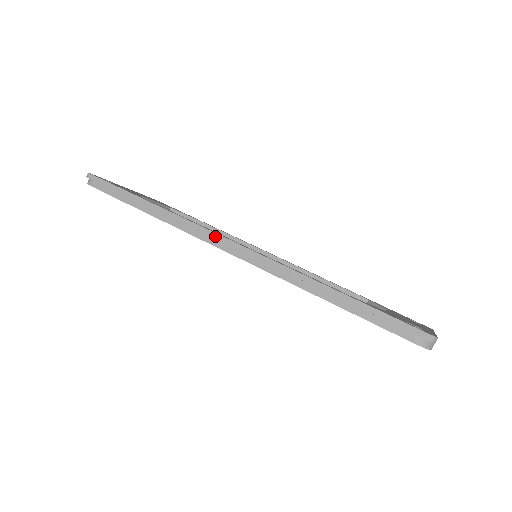
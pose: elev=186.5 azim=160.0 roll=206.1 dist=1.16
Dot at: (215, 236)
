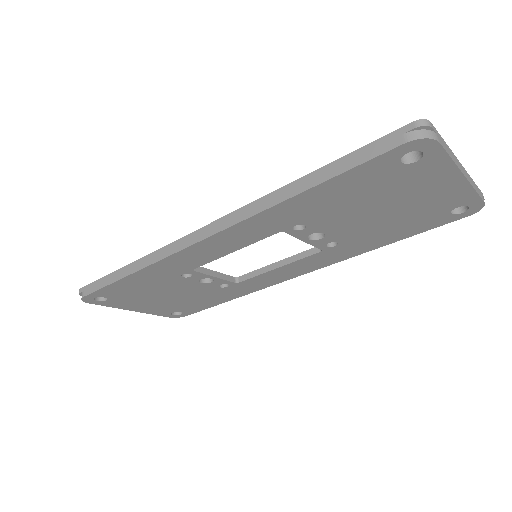
Dot at: (186, 238)
